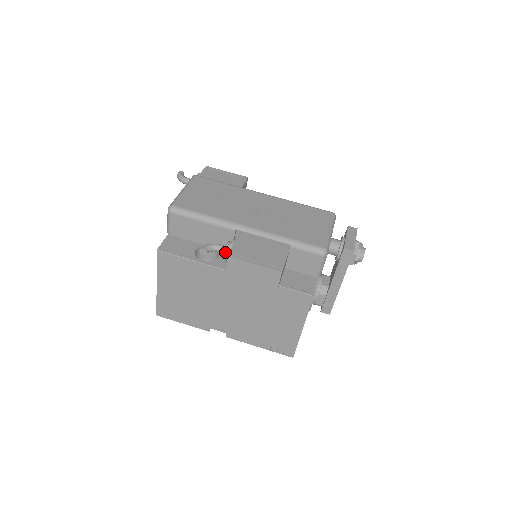
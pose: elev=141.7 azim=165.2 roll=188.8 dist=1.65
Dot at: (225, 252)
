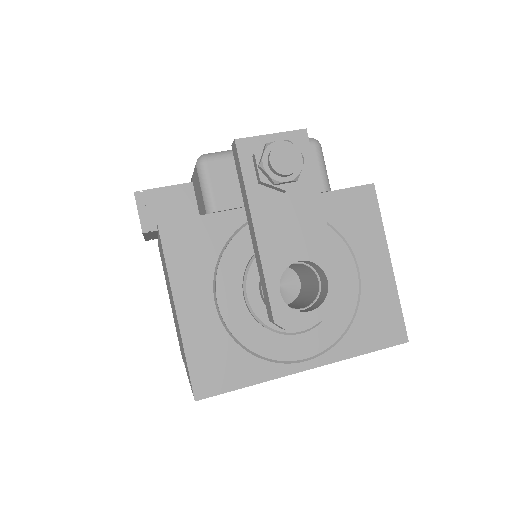
Dot at: occluded
